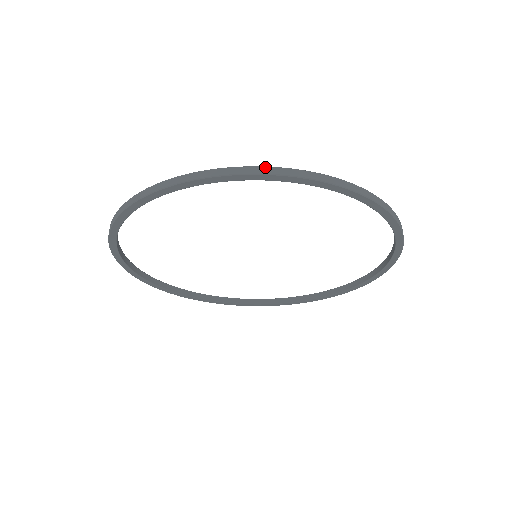
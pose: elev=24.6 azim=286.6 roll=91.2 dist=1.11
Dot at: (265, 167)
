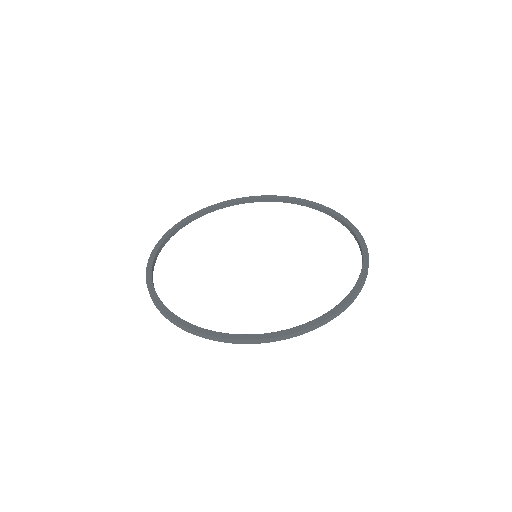
Dot at: (256, 340)
